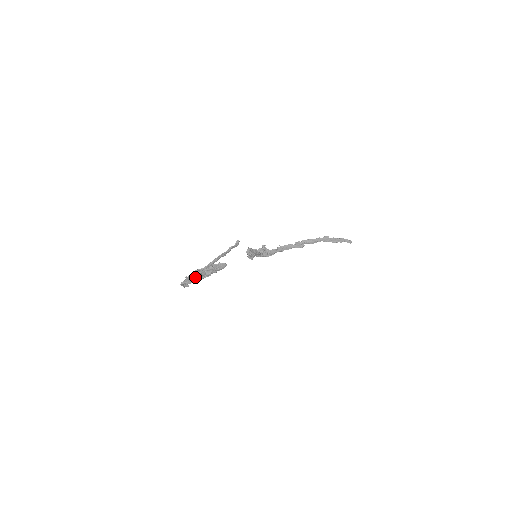
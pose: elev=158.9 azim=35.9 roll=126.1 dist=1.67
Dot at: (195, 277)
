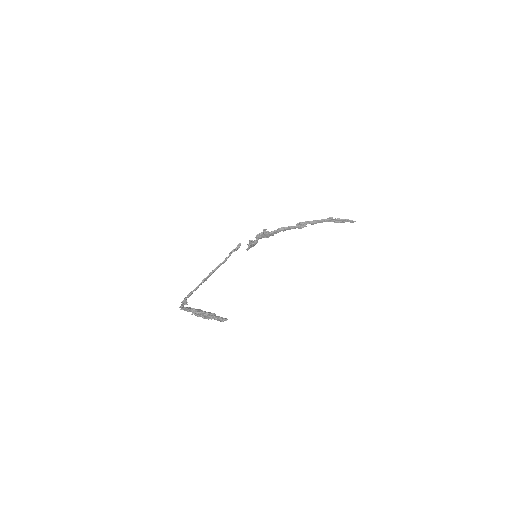
Dot at: (195, 315)
